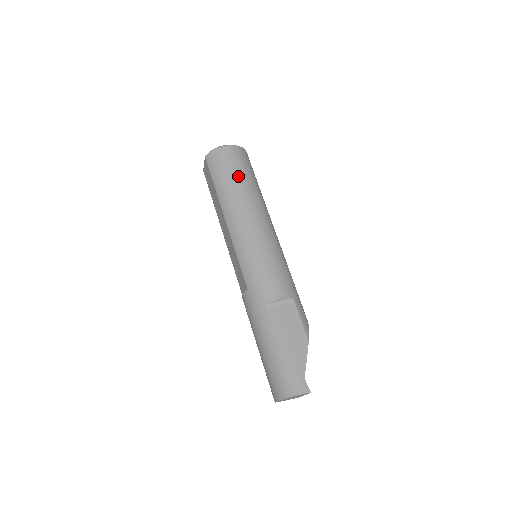
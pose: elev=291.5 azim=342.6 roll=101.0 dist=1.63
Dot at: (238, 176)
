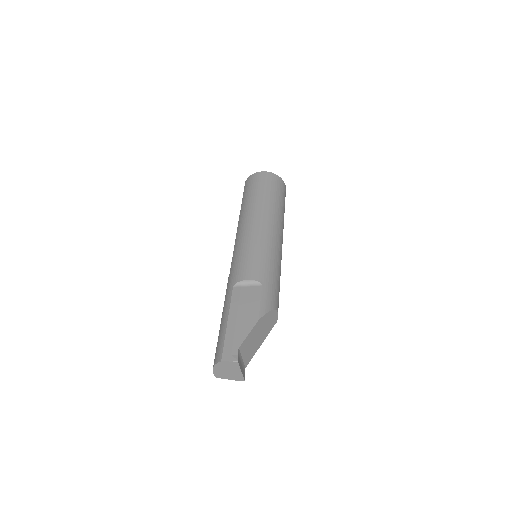
Dot at: (259, 191)
